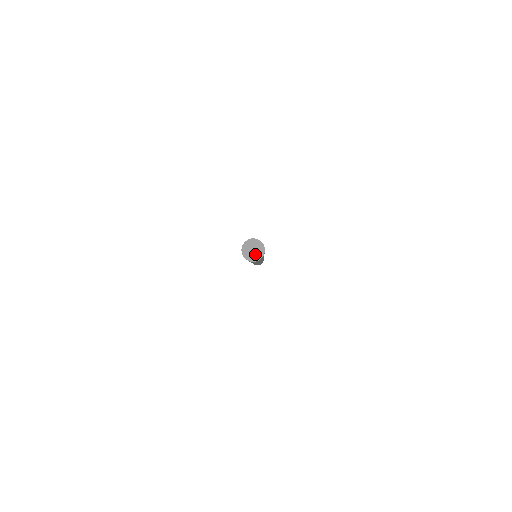
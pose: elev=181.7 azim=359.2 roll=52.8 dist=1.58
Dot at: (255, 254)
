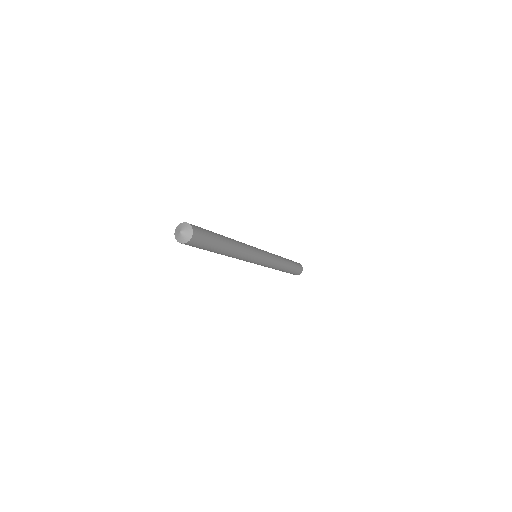
Dot at: (181, 236)
